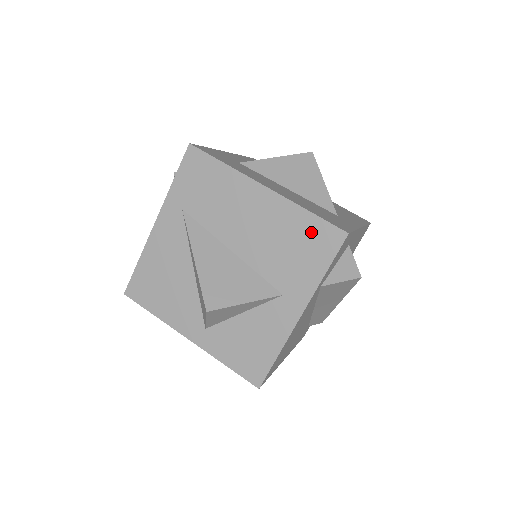
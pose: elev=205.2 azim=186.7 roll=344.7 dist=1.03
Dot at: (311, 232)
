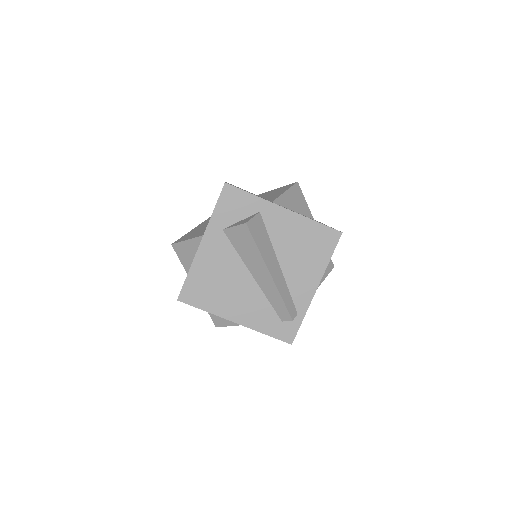
Dot at: occluded
